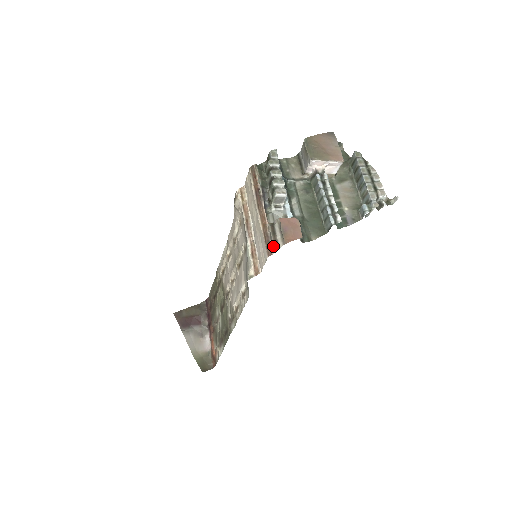
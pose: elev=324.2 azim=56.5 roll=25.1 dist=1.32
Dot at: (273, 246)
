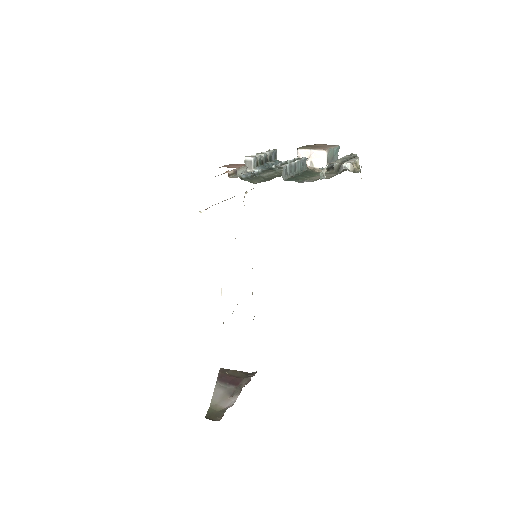
Dot at: occluded
